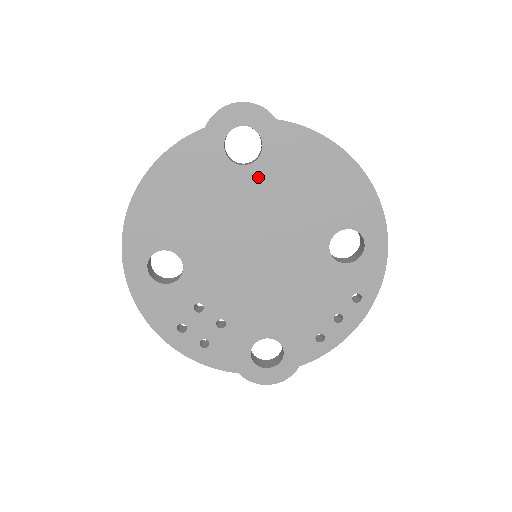
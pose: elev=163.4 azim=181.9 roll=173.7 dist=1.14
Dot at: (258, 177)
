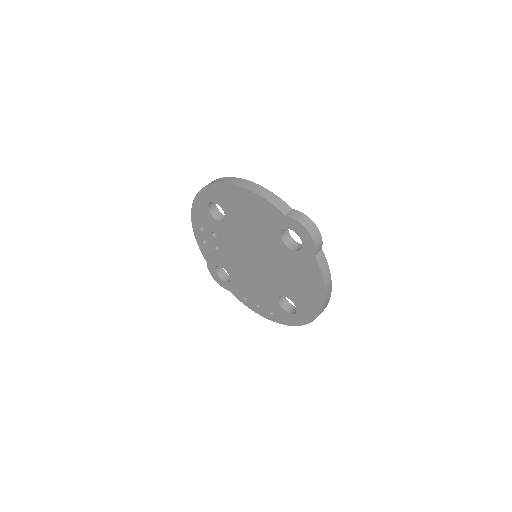
Dot at: (284, 252)
